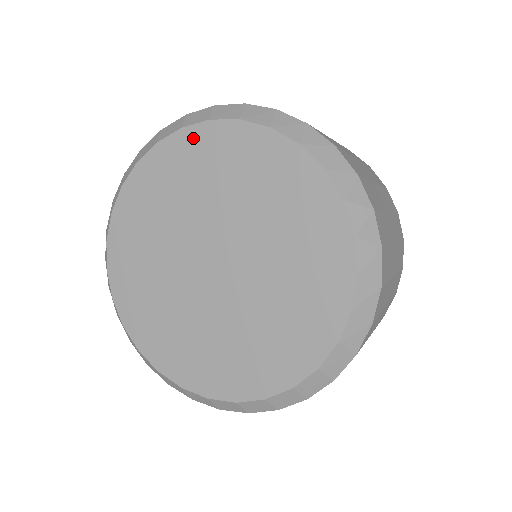
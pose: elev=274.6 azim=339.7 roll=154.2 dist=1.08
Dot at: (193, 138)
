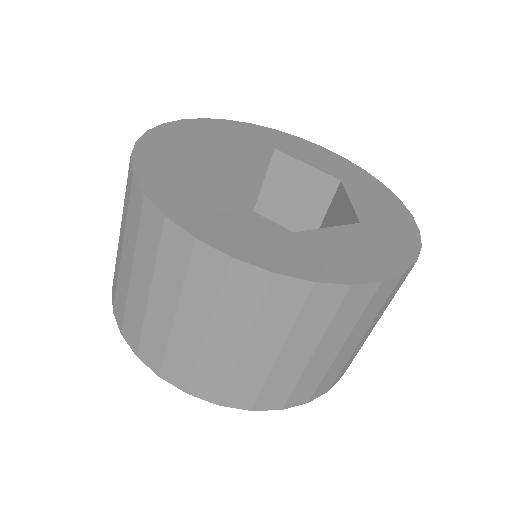
Dot at: occluded
